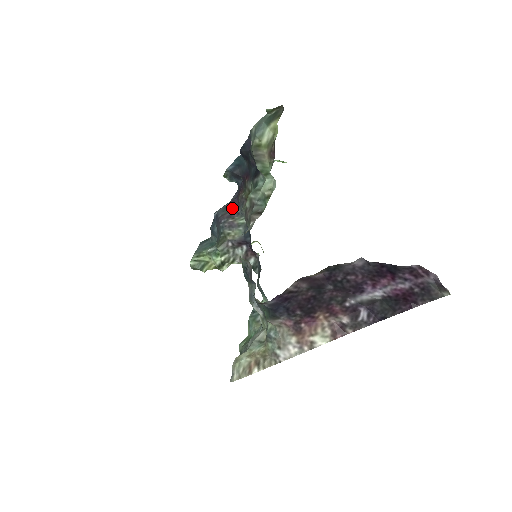
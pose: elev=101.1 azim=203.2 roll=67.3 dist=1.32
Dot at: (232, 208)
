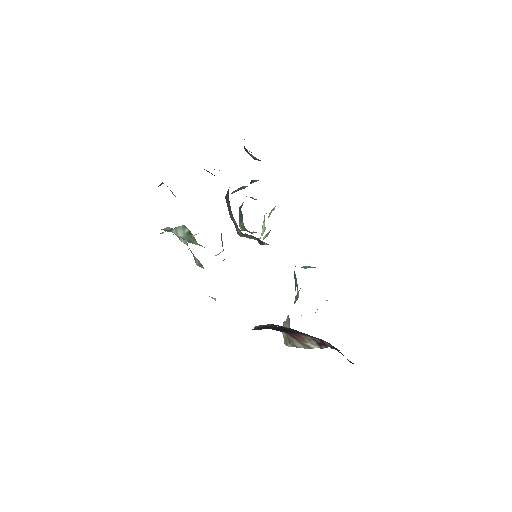
Dot at: occluded
